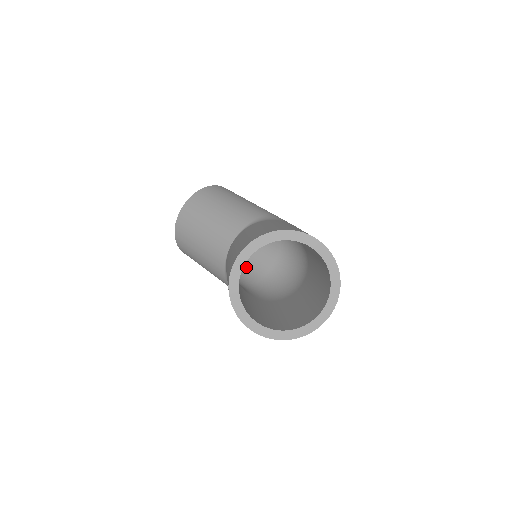
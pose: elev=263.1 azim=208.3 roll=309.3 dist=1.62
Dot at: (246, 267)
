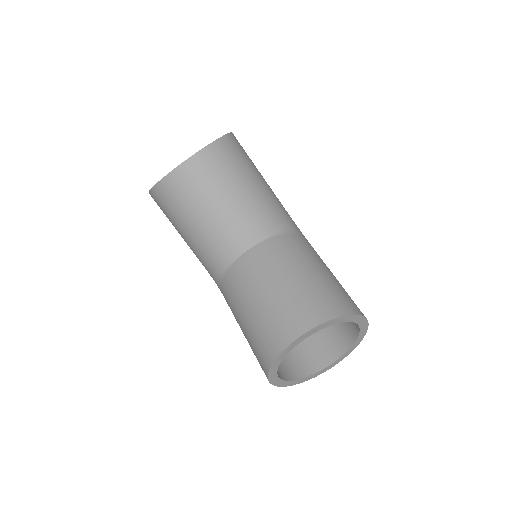
Dot at: occluded
